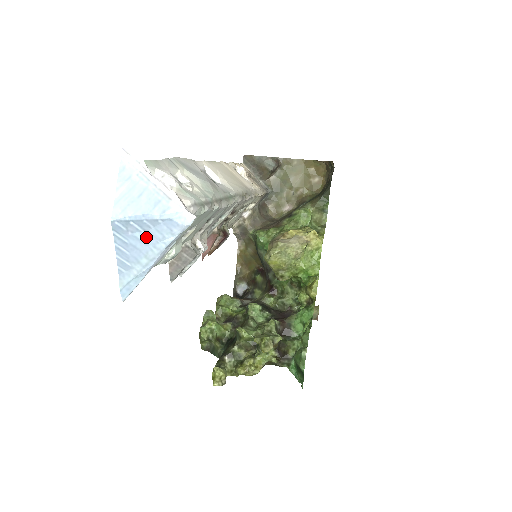
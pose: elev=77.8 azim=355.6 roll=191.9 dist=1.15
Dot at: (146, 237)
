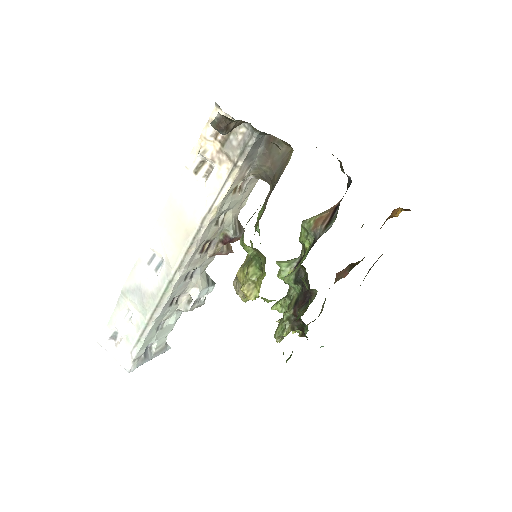
Dot at: occluded
